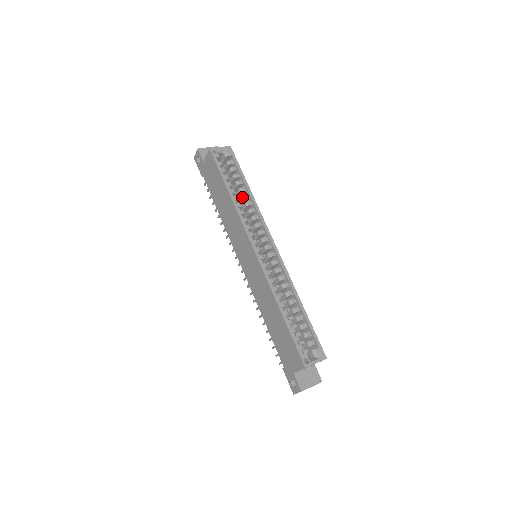
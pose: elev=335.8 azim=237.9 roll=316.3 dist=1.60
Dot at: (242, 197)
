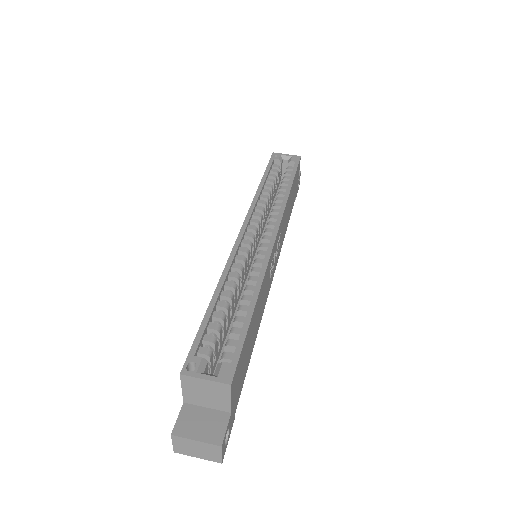
Dot at: (277, 194)
